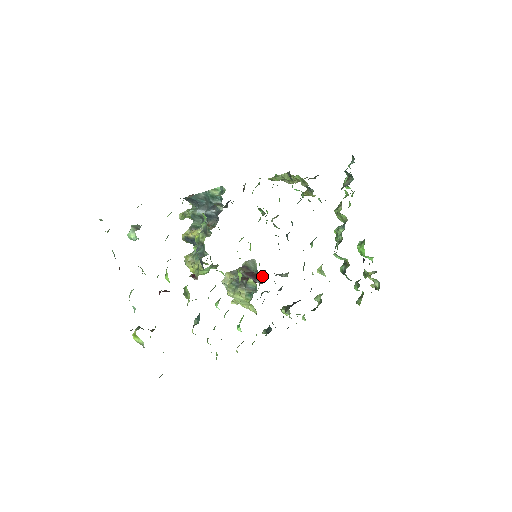
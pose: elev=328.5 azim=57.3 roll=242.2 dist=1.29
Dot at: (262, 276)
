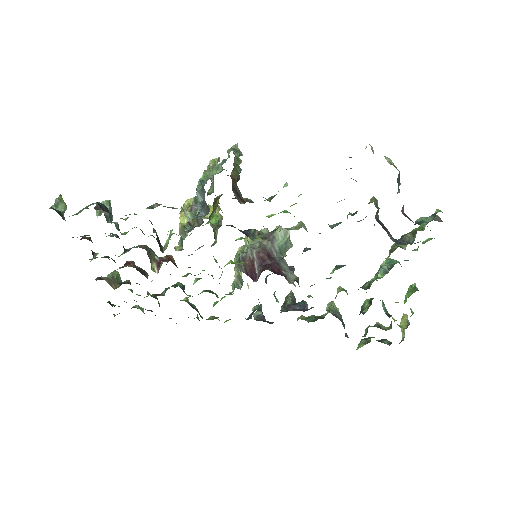
Dot at: (261, 272)
